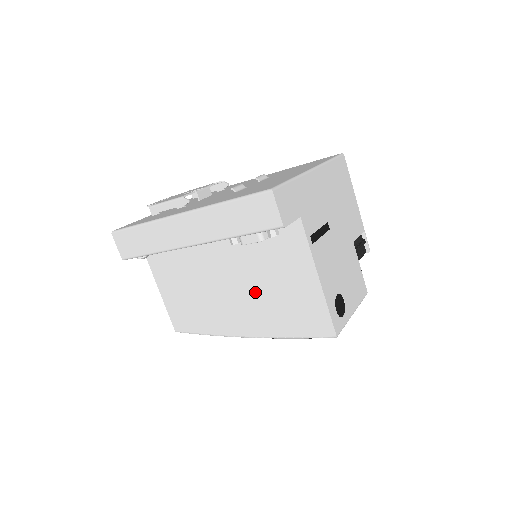
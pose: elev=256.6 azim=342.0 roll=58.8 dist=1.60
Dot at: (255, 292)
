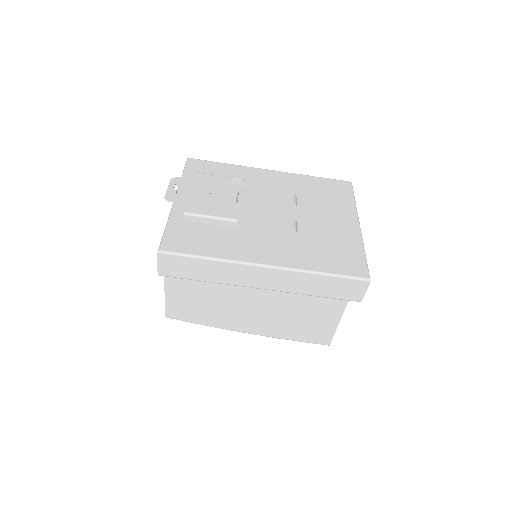
Dot at: (279, 310)
